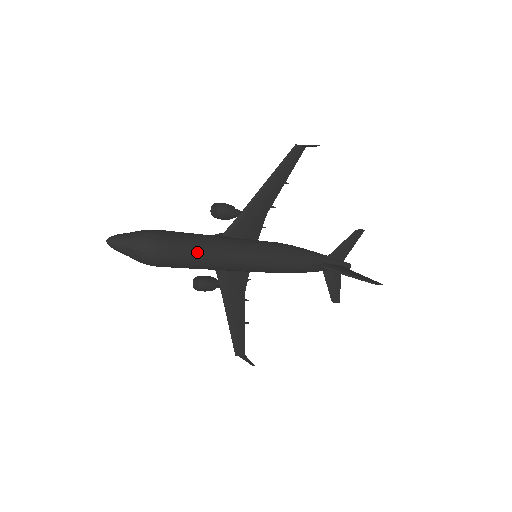
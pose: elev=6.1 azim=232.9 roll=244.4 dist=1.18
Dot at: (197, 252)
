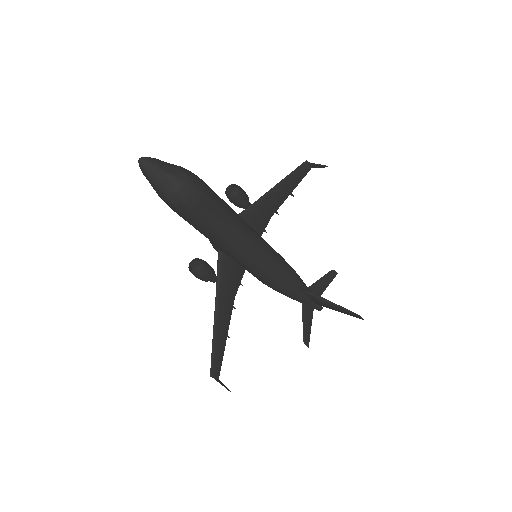
Dot at: (224, 211)
